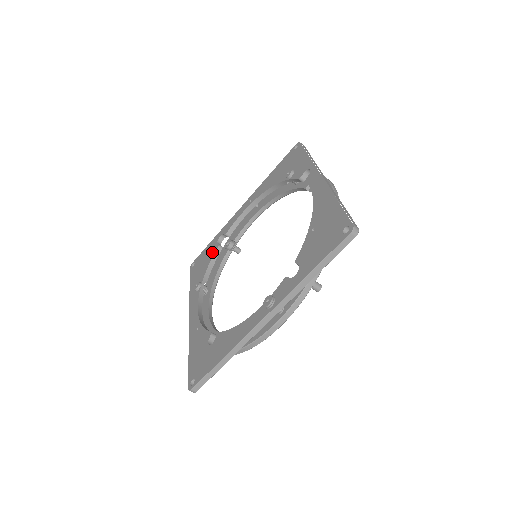
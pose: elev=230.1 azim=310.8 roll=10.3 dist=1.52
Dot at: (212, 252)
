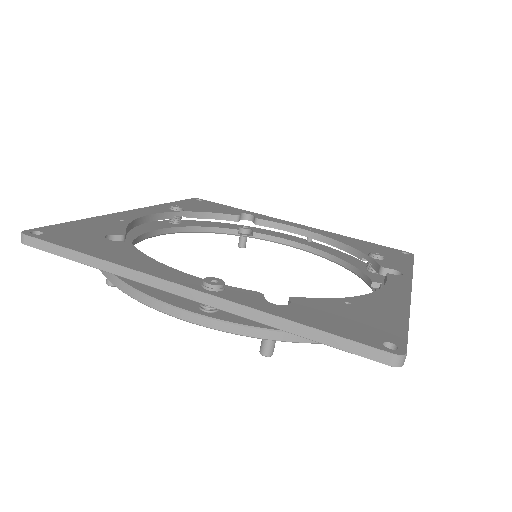
Dot at: (227, 211)
